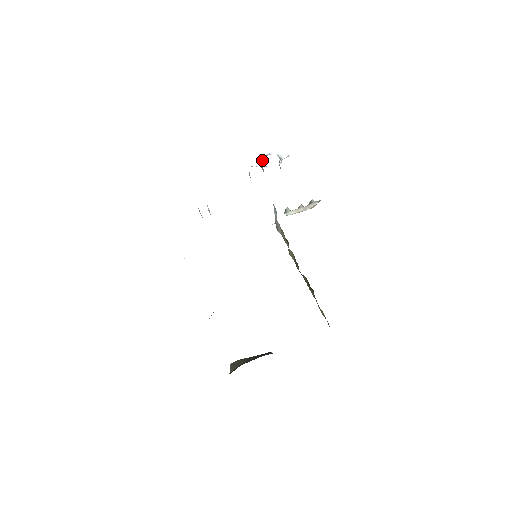
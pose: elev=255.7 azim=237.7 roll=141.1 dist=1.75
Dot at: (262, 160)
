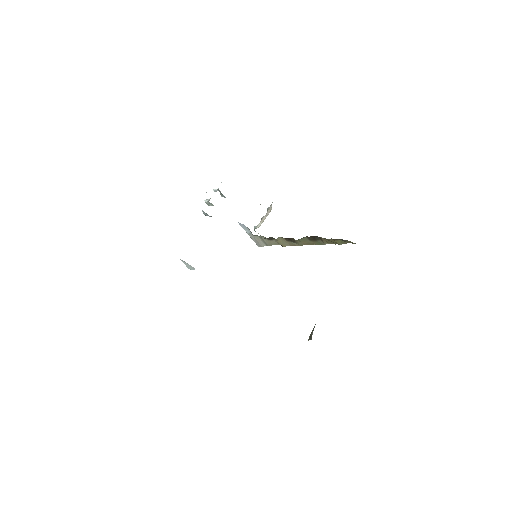
Dot at: (205, 200)
